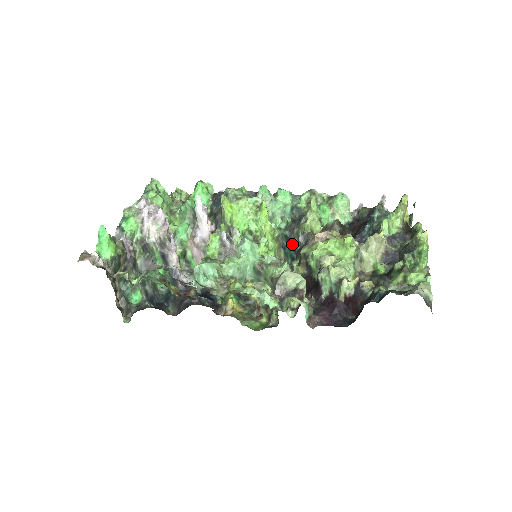
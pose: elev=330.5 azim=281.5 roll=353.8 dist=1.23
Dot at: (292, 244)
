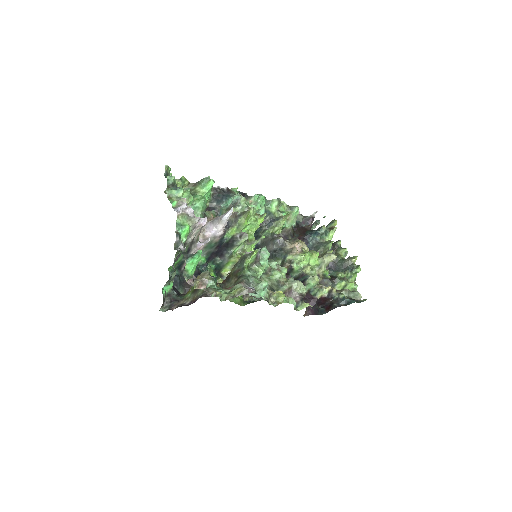
Dot at: (256, 236)
